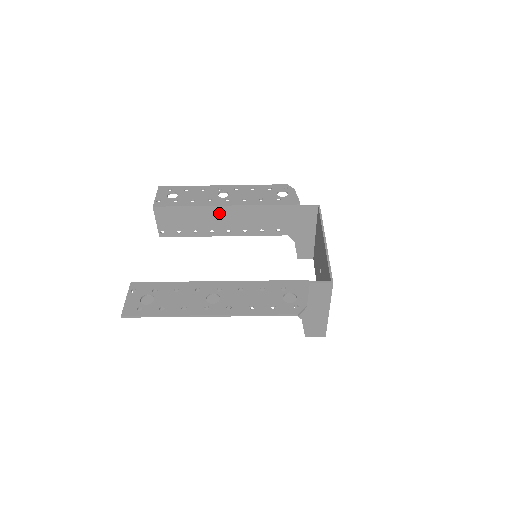
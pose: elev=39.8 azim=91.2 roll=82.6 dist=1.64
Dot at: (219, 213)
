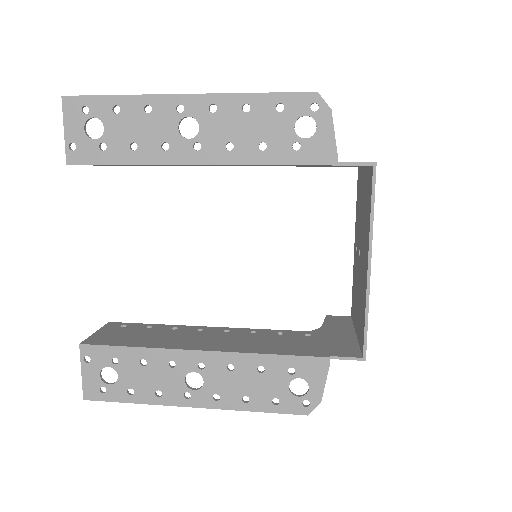
Dot at: occluded
